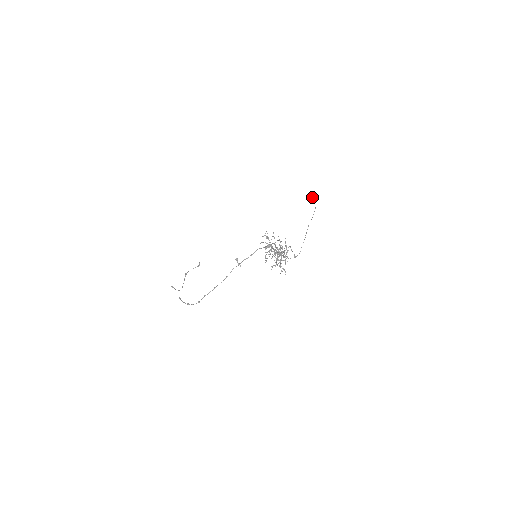
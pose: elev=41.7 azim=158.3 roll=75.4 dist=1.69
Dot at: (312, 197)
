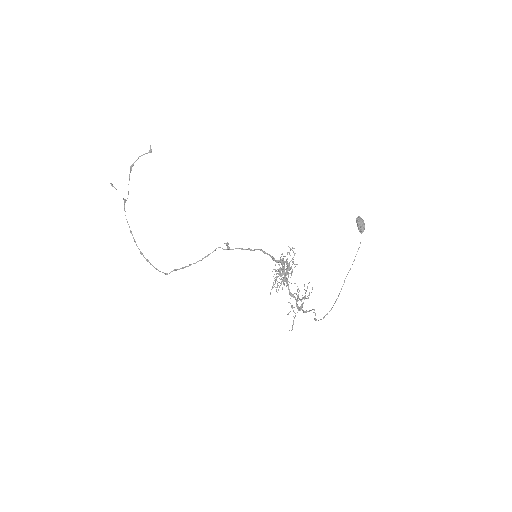
Dot at: (359, 225)
